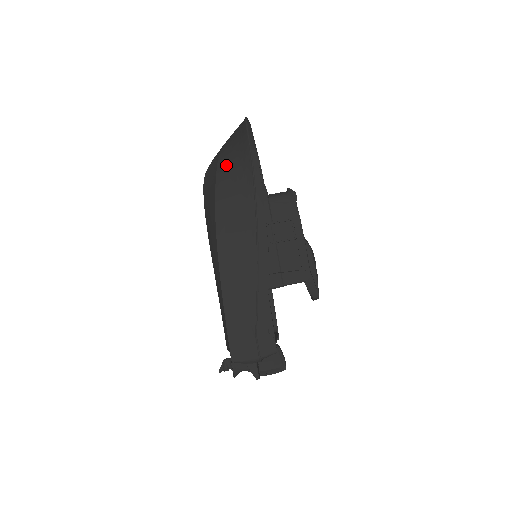
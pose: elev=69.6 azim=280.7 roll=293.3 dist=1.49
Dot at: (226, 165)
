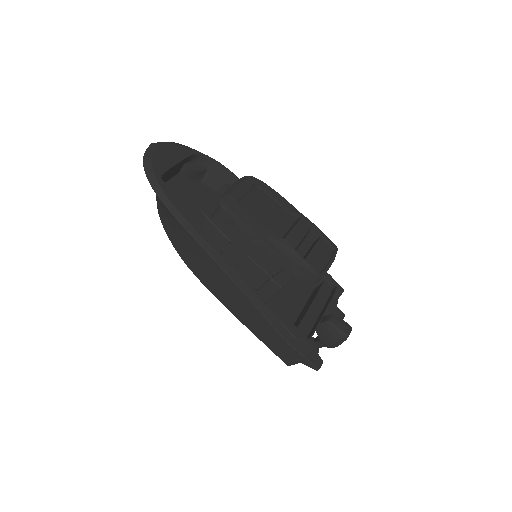
Dot at: (162, 216)
